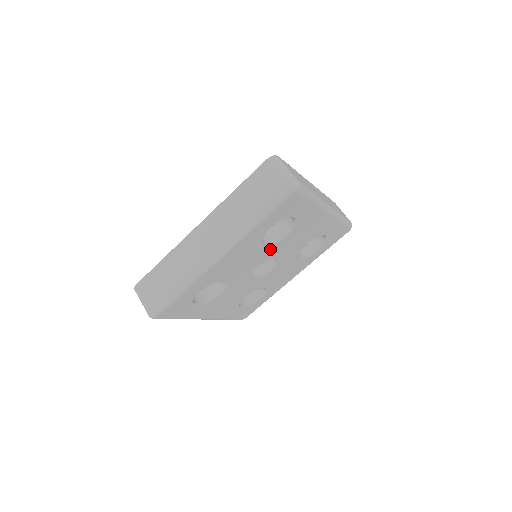
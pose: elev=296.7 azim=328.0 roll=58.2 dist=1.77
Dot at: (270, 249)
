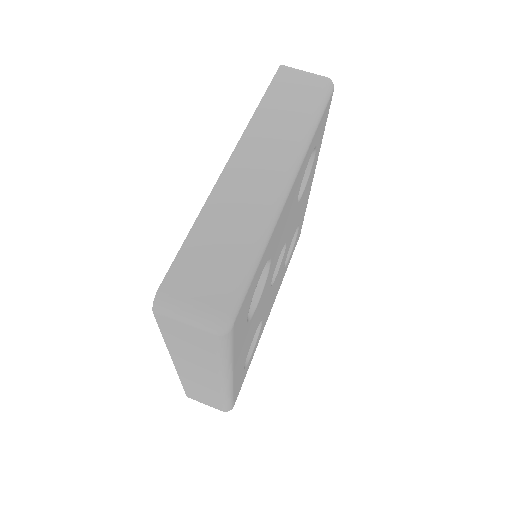
Dot at: (266, 282)
